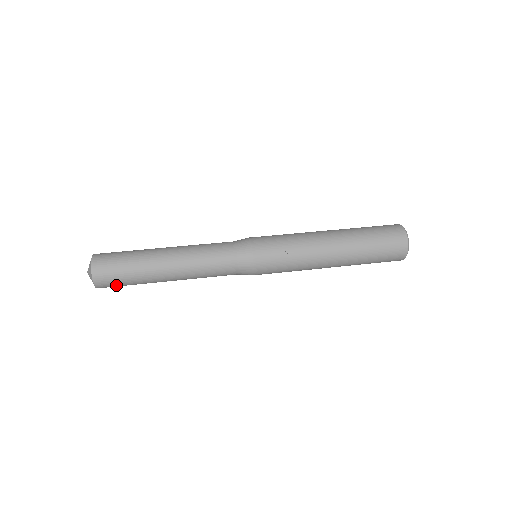
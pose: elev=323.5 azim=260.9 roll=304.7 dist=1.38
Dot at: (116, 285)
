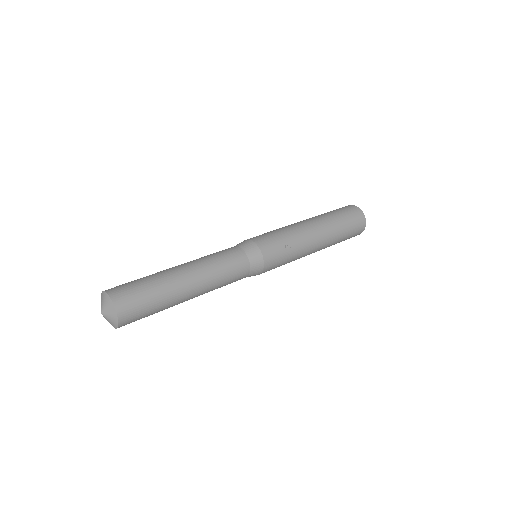
Dot at: (139, 318)
